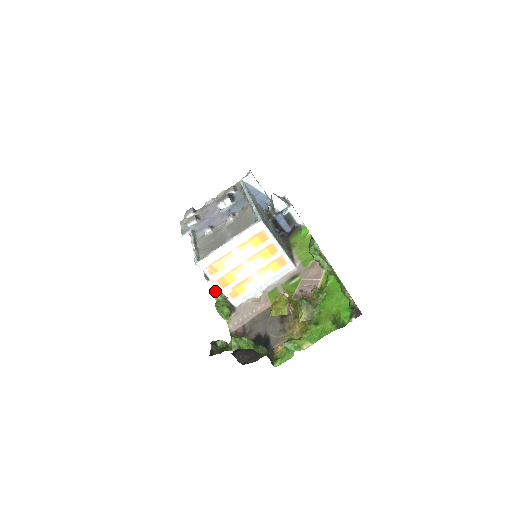
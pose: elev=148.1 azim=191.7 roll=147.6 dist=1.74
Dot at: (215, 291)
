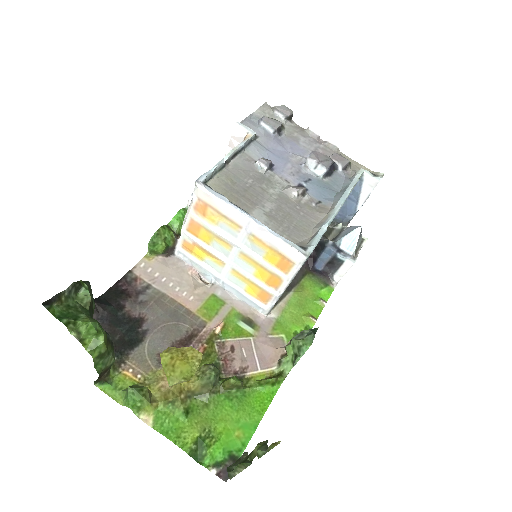
Dot at: (183, 213)
